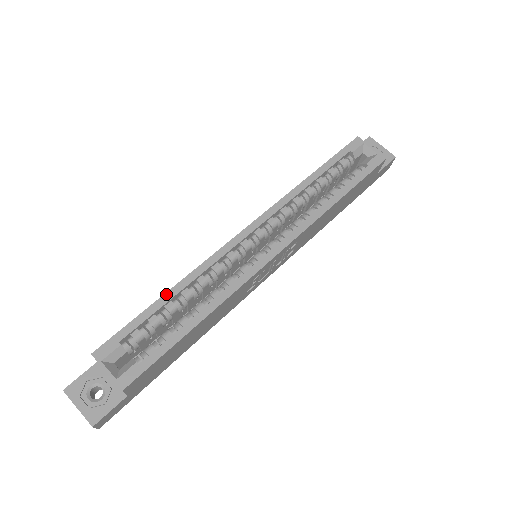
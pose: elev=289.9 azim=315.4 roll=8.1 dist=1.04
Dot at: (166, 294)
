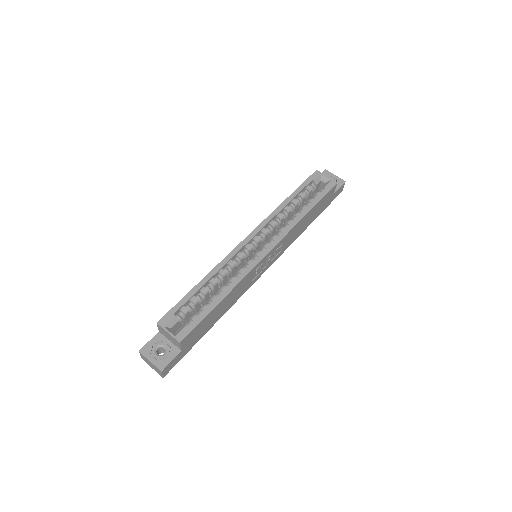
Dot at: (200, 282)
